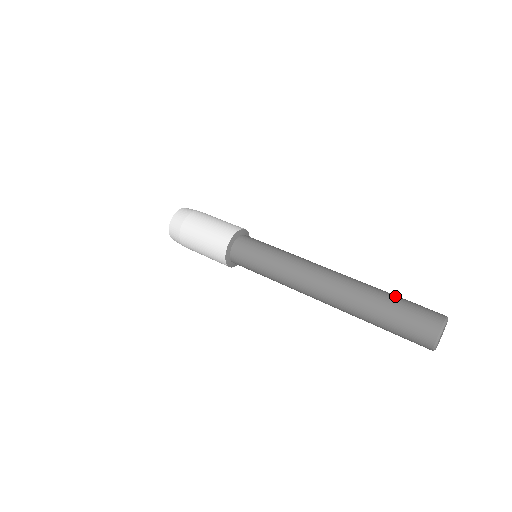
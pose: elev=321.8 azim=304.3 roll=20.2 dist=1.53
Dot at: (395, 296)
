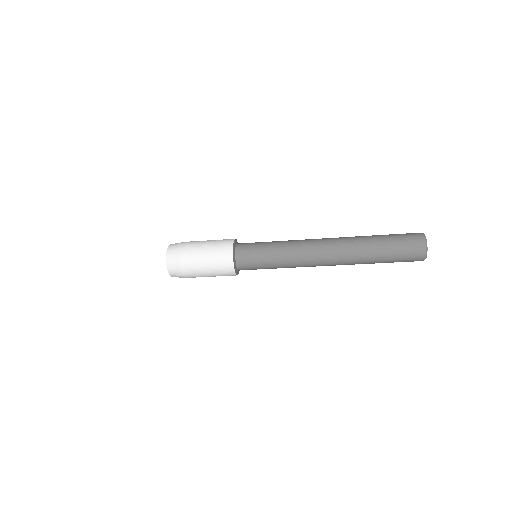
Dot at: occluded
